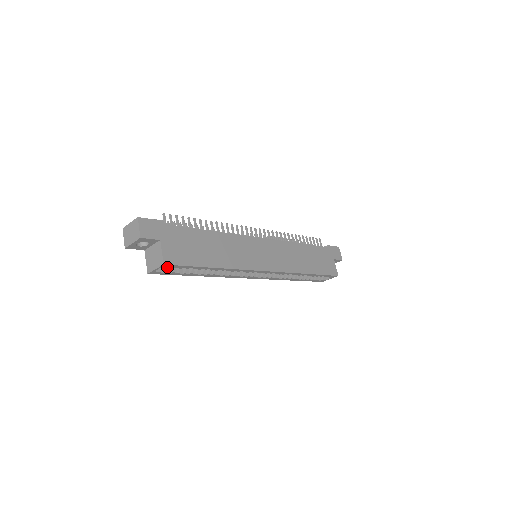
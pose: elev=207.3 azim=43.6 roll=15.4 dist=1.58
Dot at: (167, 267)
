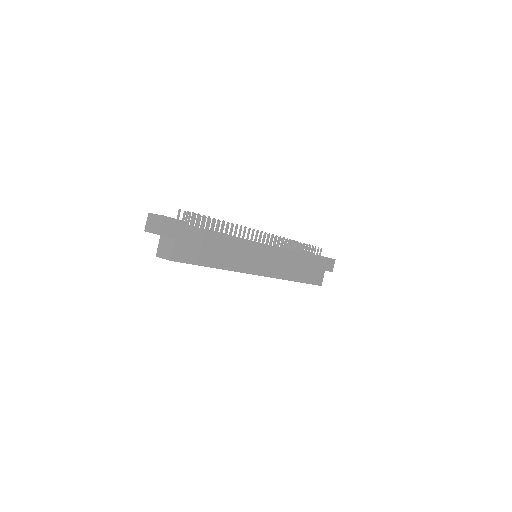
Dot at: occluded
